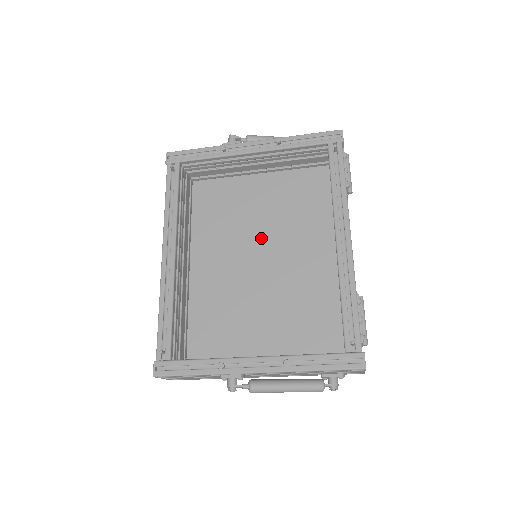
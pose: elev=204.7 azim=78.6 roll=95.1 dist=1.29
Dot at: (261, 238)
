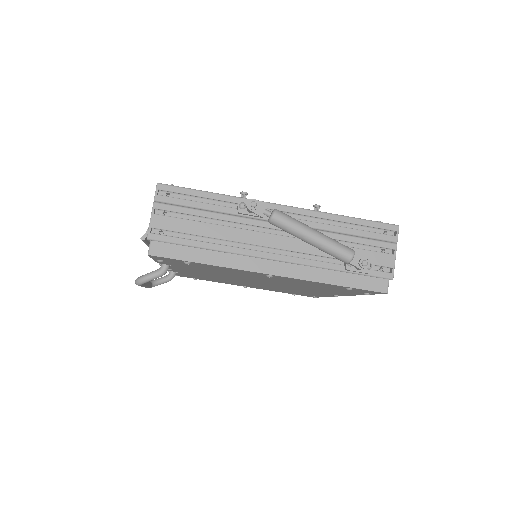
Dot at: occluded
